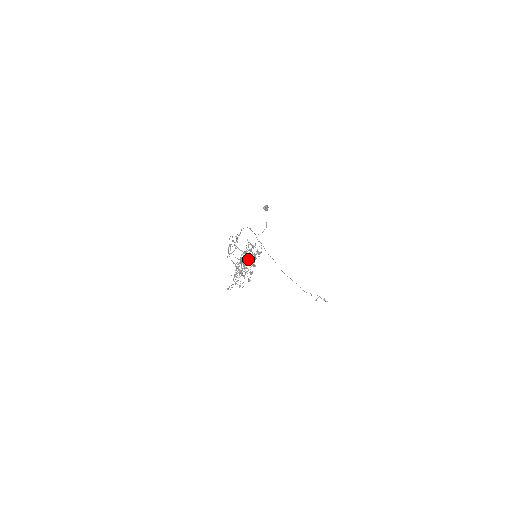
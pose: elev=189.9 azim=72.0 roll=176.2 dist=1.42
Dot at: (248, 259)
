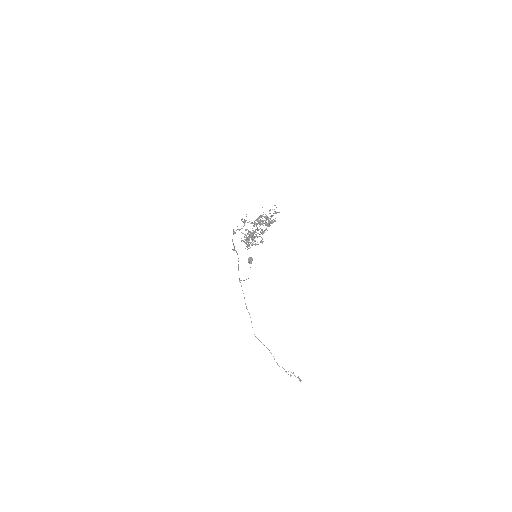
Dot at: (262, 223)
